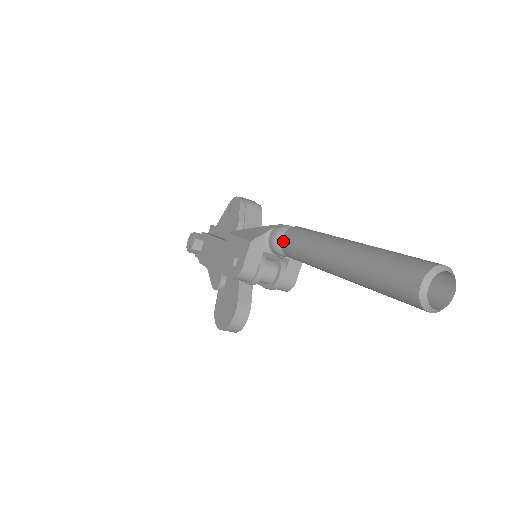
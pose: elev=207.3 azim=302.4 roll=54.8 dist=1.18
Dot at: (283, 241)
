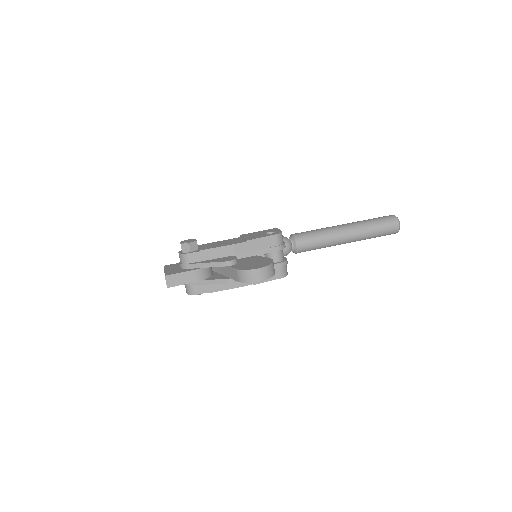
Dot at: (295, 234)
